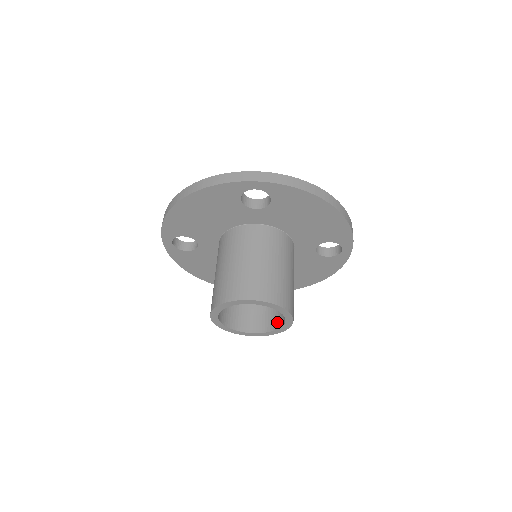
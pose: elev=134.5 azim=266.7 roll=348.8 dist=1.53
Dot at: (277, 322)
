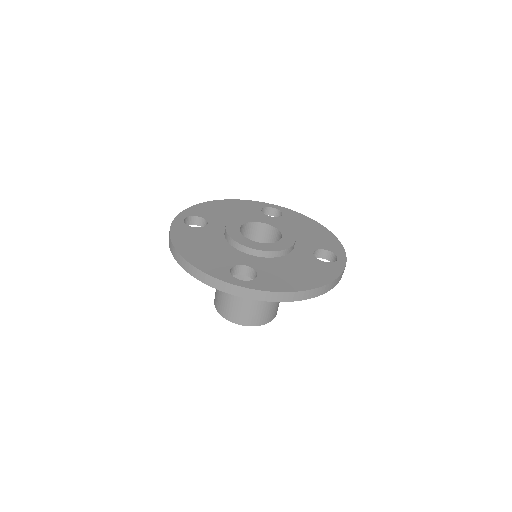
Dot at: occluded
